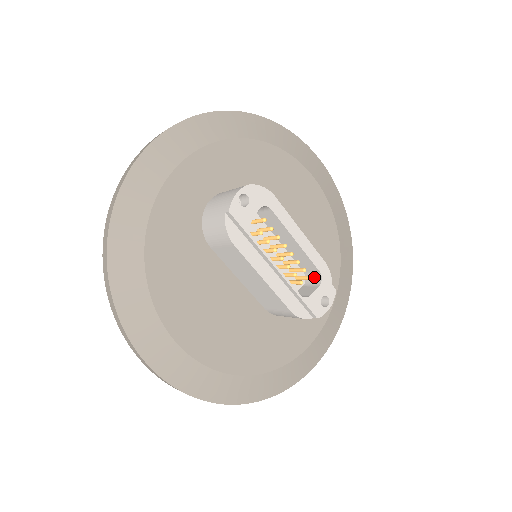
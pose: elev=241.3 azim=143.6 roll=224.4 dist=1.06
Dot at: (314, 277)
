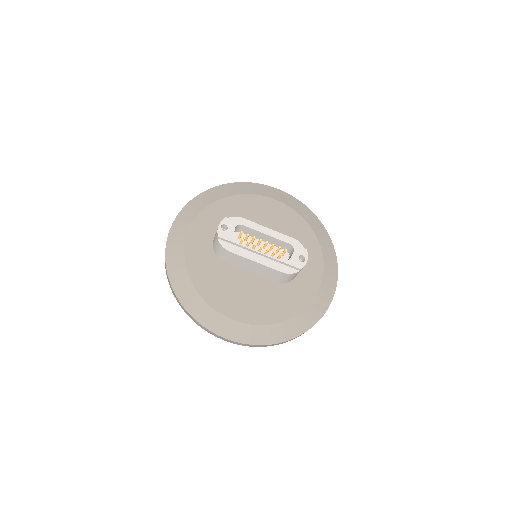
Dot at: (291, 249)
